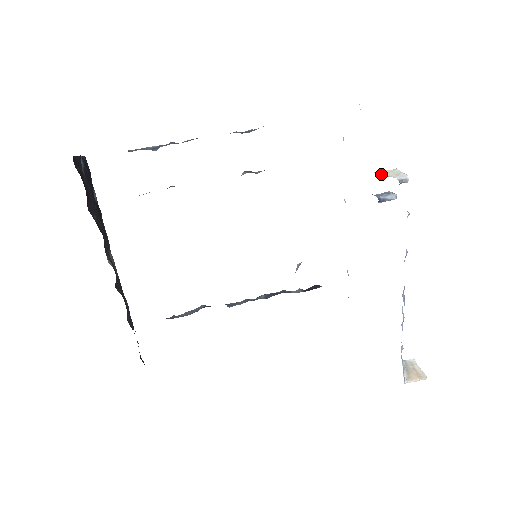
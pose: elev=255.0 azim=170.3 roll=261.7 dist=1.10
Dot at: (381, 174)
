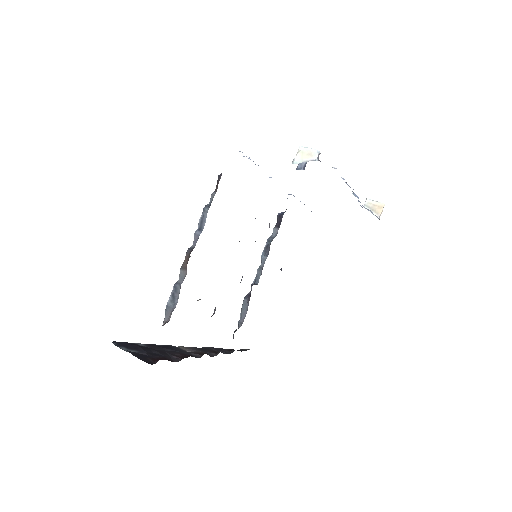
Dot at: (300, 162)
